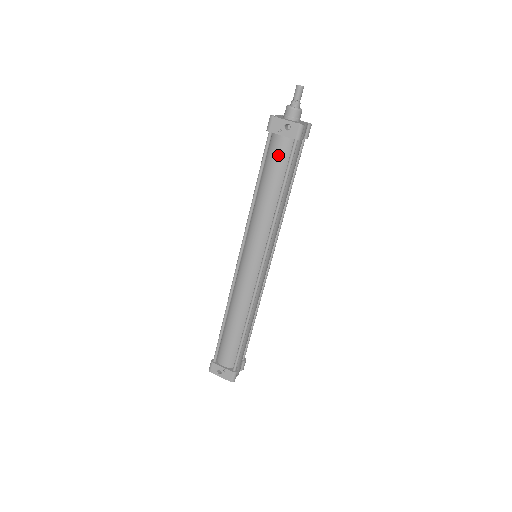
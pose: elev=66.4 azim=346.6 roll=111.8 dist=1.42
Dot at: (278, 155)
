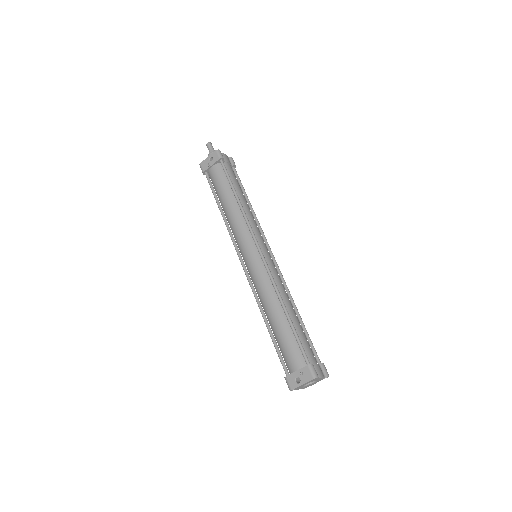
Dot at: (217, 177)
